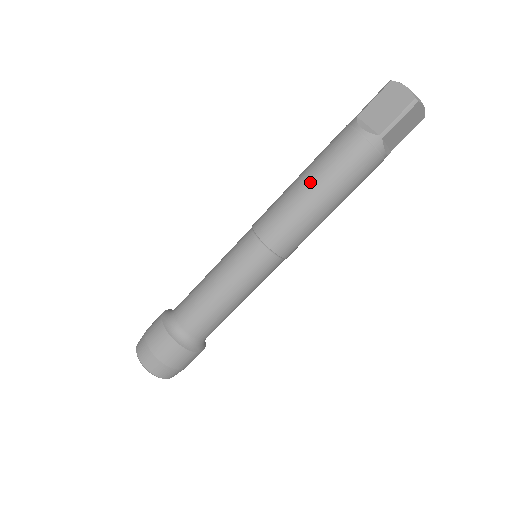
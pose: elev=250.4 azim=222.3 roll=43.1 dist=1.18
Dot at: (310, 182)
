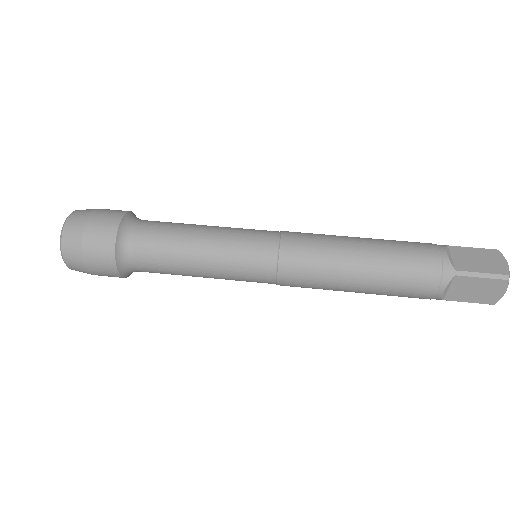
Dot at: occluded
